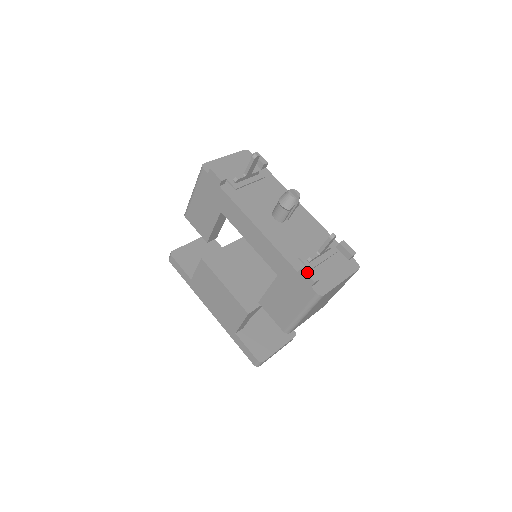
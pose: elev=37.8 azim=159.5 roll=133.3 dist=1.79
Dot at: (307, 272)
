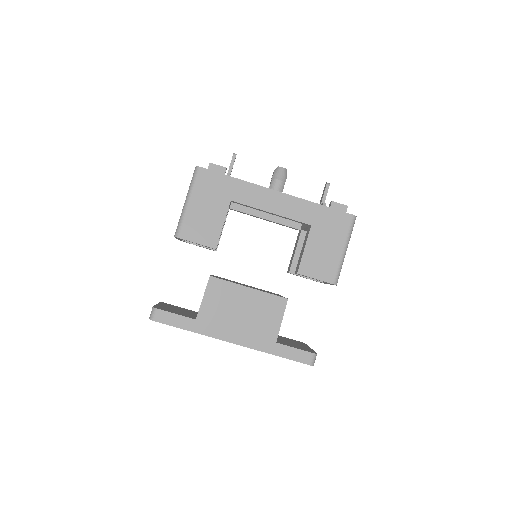
Dot at: (337, 203)
